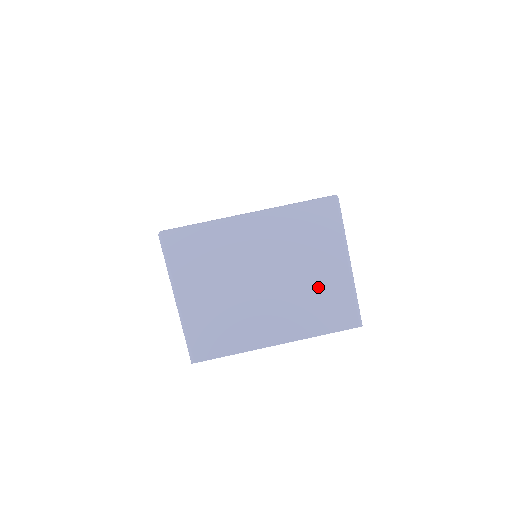
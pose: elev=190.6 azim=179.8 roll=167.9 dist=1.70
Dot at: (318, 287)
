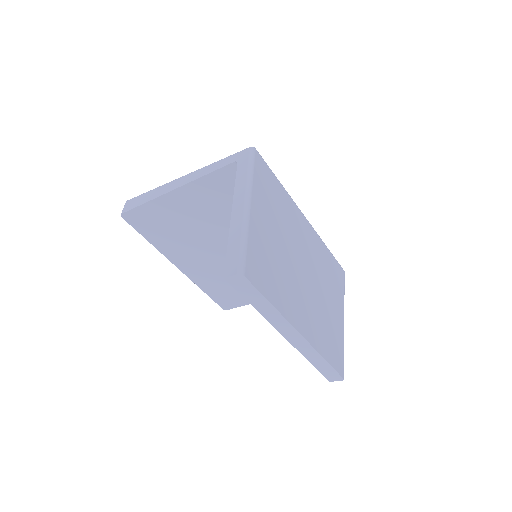
Dot at: (329, 319)
